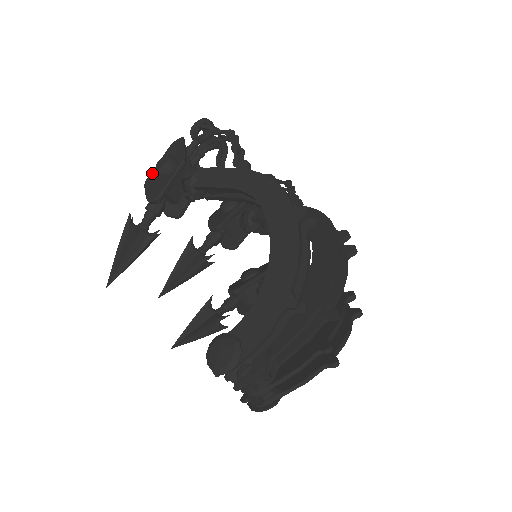
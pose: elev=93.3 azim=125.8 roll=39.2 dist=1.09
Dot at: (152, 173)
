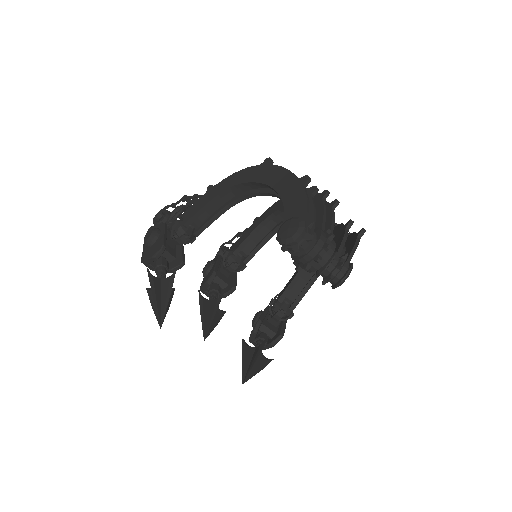
Dot at: (144, 252)
